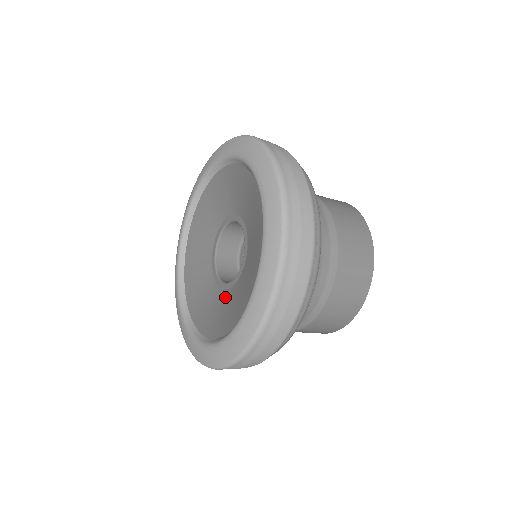
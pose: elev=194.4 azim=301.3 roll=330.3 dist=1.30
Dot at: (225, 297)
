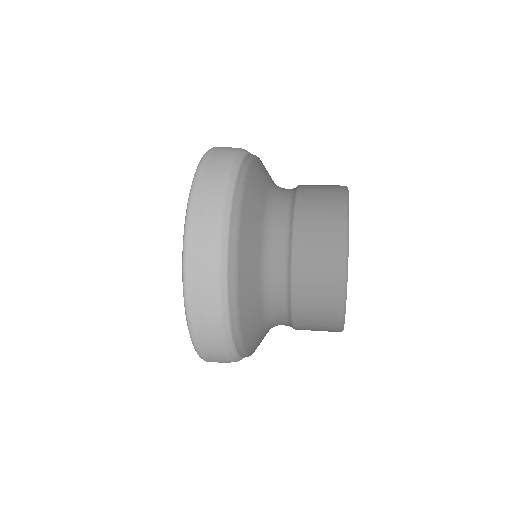
Dot at: occluded
